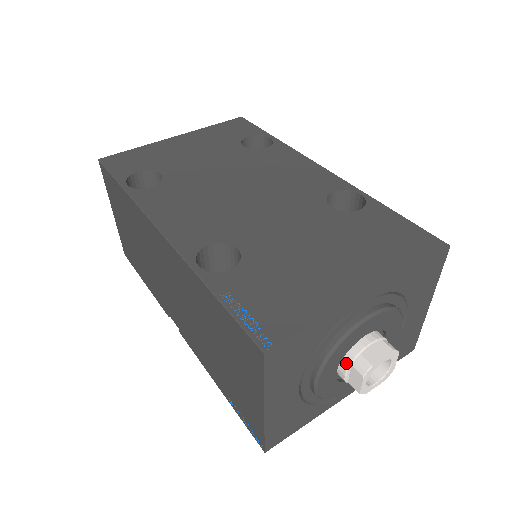
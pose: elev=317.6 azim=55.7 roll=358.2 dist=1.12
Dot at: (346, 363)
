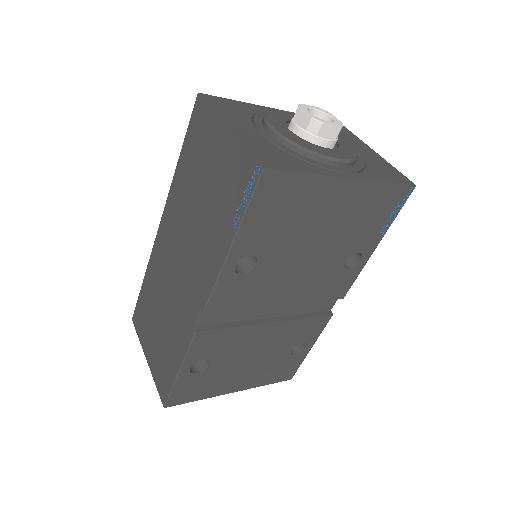
Dot at: (290, 123)
